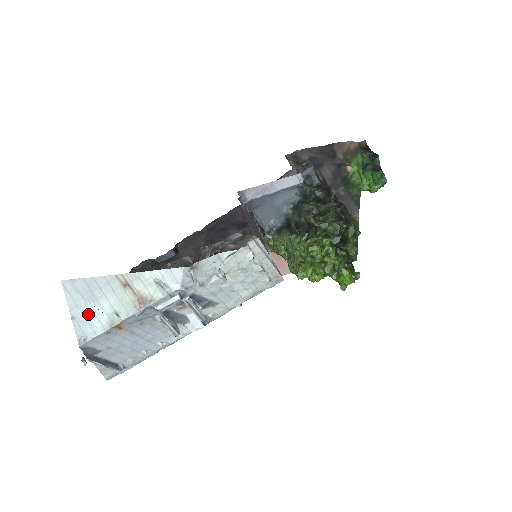
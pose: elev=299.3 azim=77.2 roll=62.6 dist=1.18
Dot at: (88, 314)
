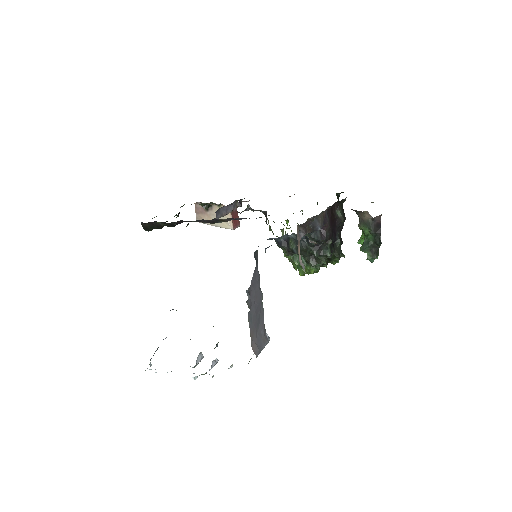
Dot at: occluded
